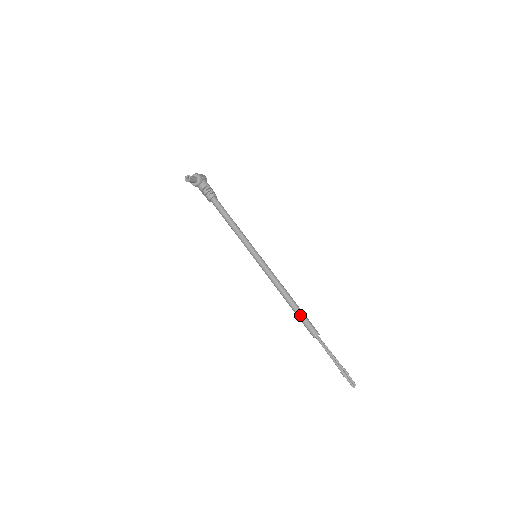
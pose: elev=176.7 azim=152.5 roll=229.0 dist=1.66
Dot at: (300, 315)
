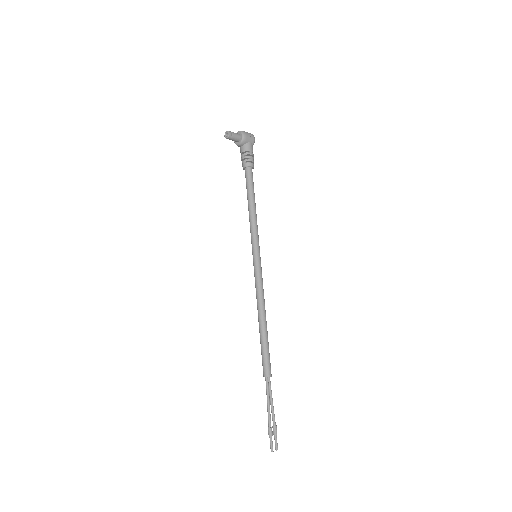
Dot at: (262, 345)
